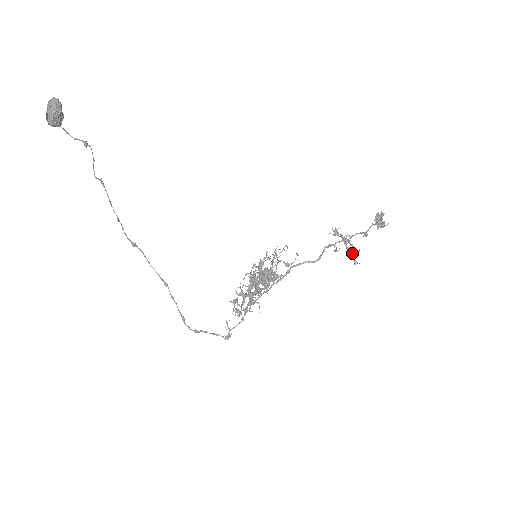
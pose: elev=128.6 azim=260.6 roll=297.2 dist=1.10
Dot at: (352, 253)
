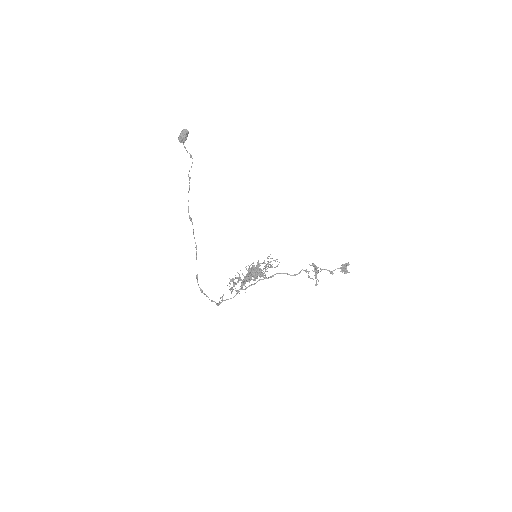
Dot at: occluded
